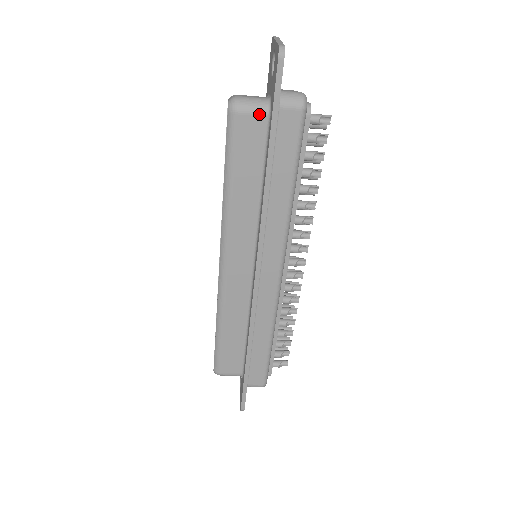
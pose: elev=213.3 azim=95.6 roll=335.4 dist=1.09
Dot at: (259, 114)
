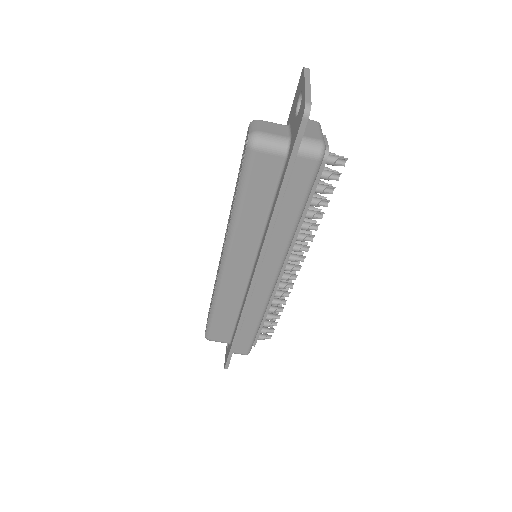
Dot at: (277, 154)
